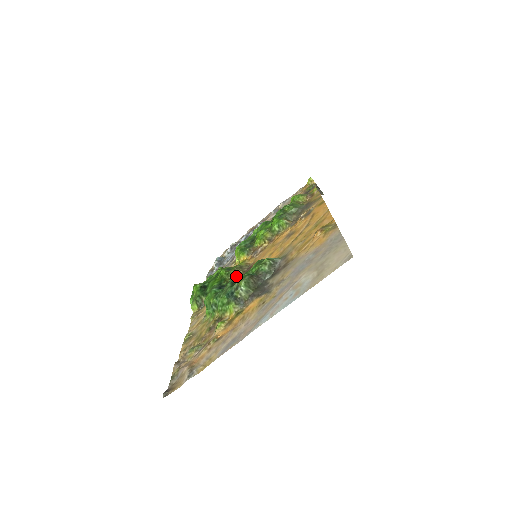
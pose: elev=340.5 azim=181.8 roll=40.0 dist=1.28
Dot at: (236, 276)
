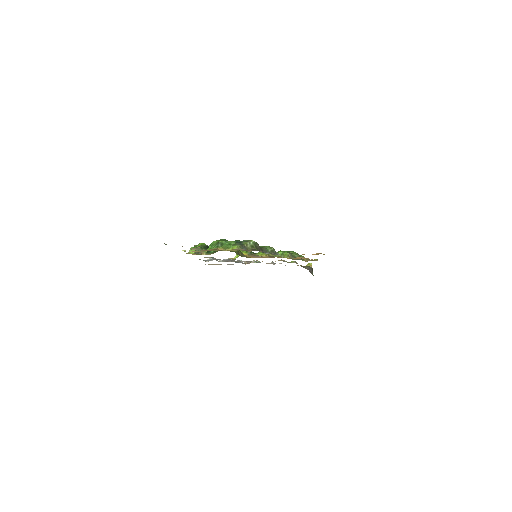
Dot at: (237, 253)
